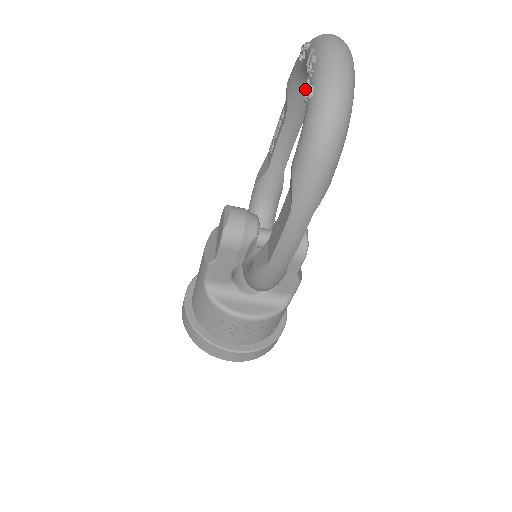
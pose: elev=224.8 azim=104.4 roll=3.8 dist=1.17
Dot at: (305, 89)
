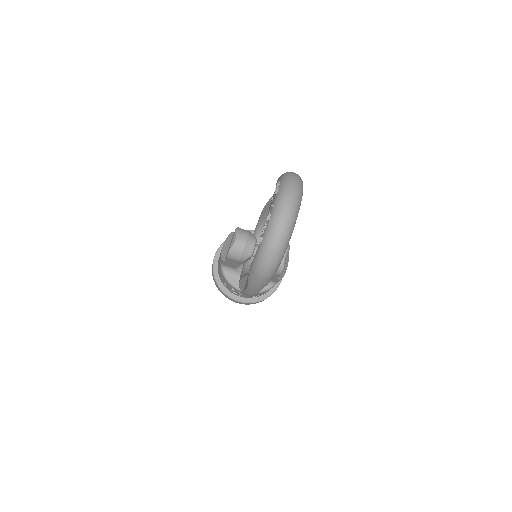
Dot at: occluded
